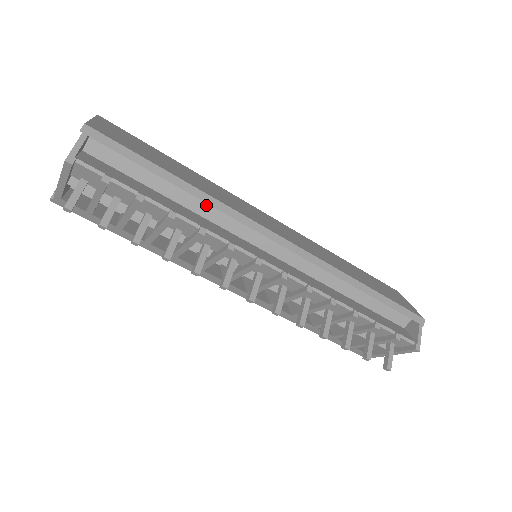
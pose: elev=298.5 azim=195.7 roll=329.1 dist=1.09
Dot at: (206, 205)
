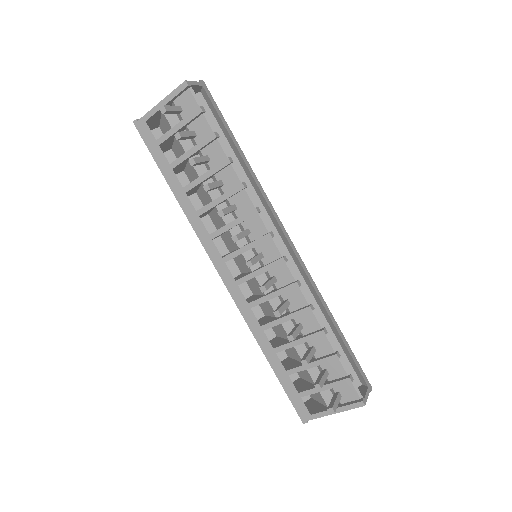
Dot at: (247, 184)
